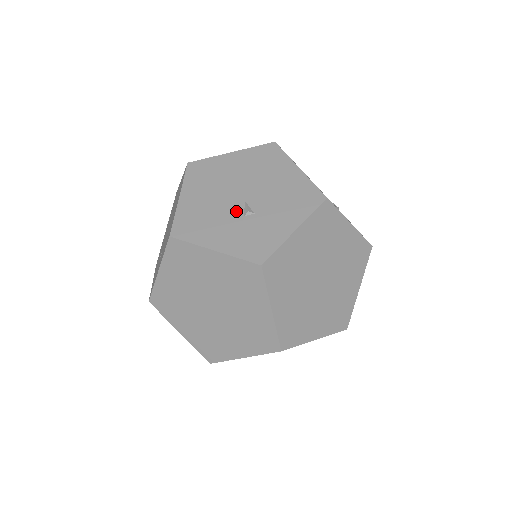
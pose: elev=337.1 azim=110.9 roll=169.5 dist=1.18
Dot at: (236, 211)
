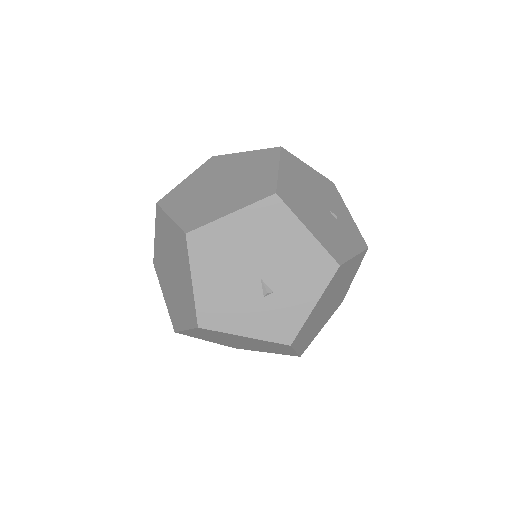
Dot at: (255, 292)
